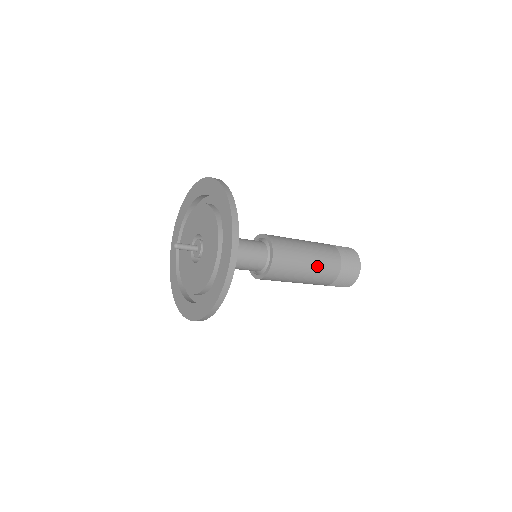
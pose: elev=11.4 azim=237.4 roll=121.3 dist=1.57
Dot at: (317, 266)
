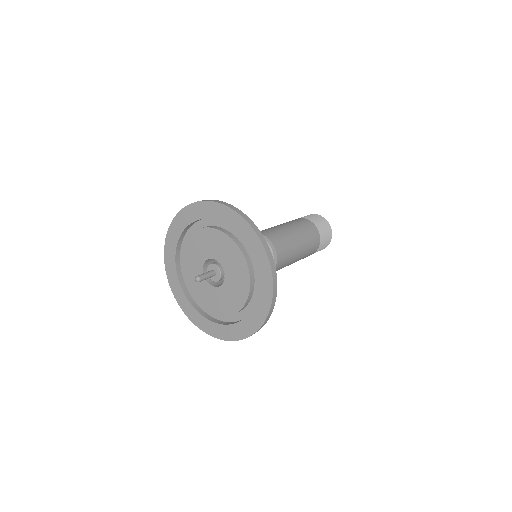
Dot at: (304, 237)
